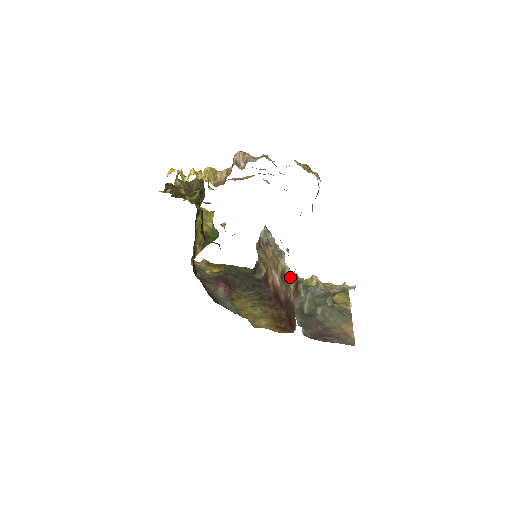
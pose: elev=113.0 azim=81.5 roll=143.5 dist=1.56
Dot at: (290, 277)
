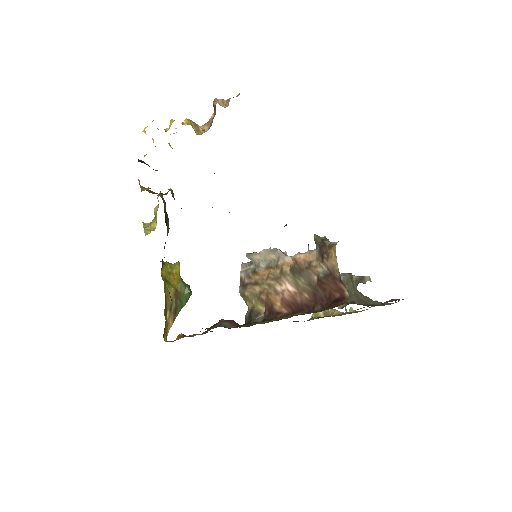
Dot at: (306, 258)
